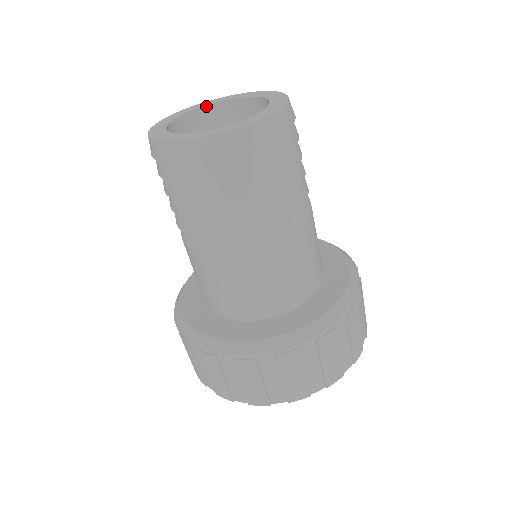
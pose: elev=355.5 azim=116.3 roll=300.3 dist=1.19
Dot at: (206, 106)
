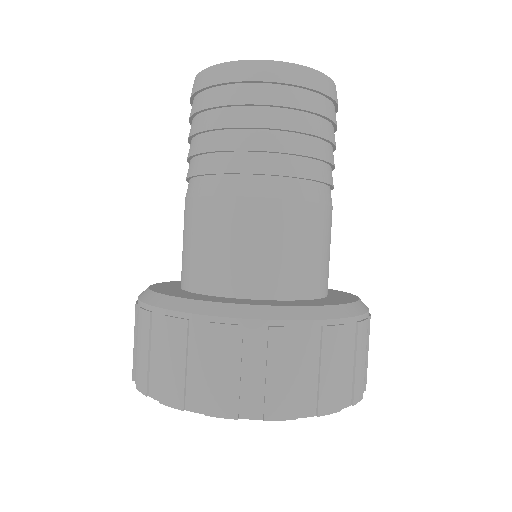
Dot at: occluded
